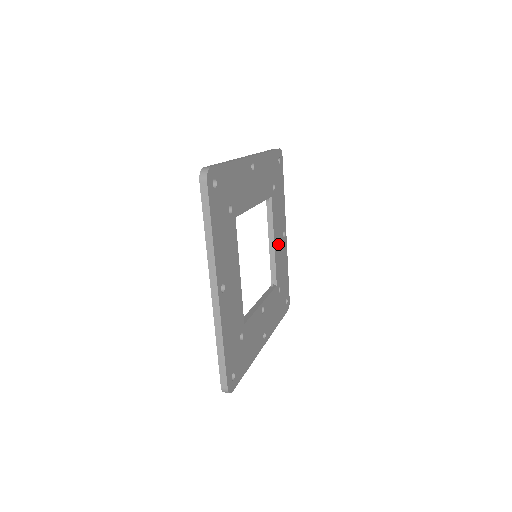
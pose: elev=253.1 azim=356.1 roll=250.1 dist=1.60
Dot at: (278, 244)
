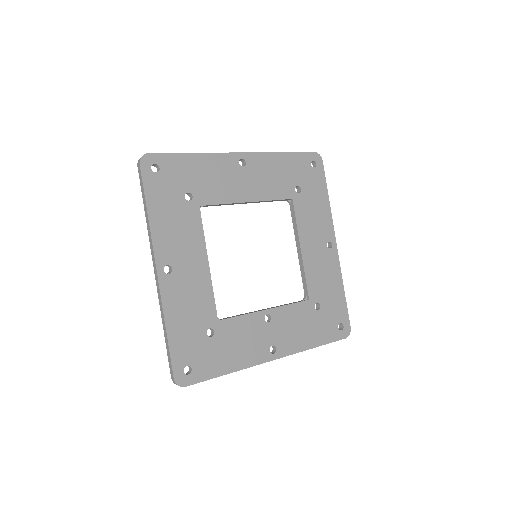
Dot at: (313, 253)
